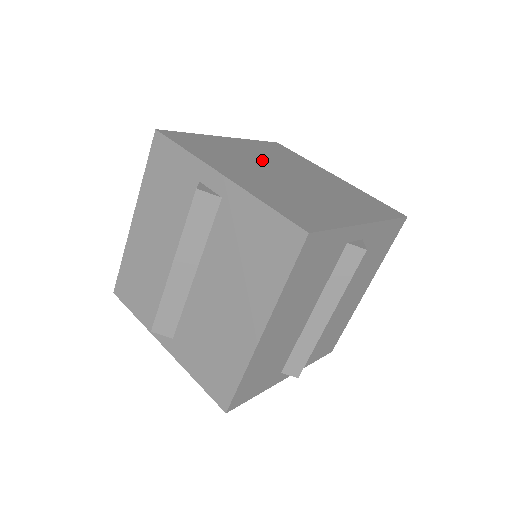
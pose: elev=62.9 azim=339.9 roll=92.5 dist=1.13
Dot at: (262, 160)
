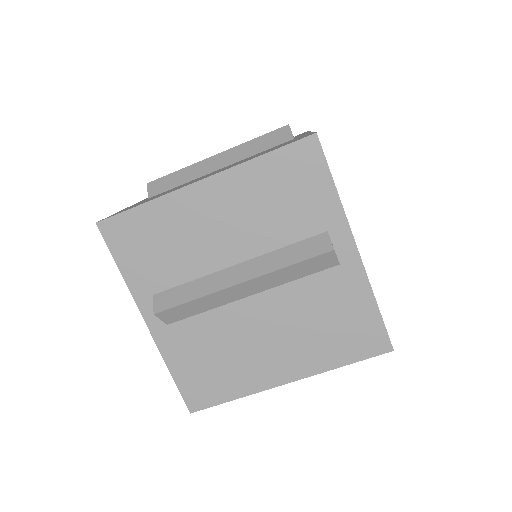
Dot at: occluded
